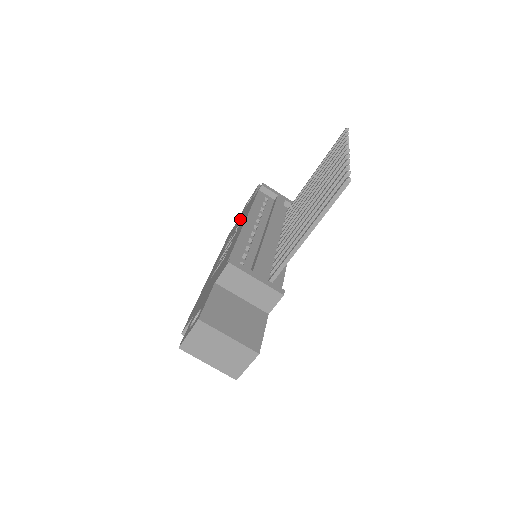
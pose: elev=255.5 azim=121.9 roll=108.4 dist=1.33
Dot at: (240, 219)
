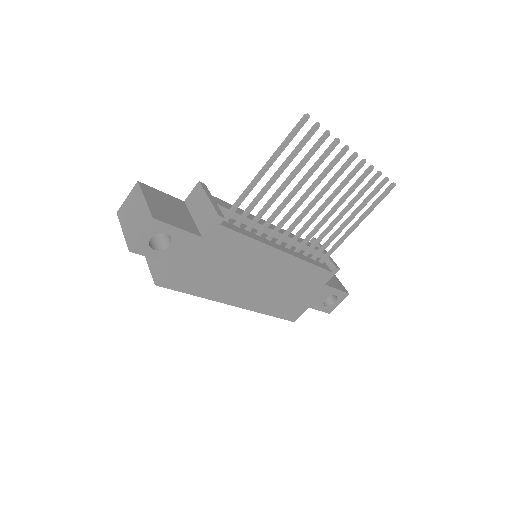
Dot at: occluded
